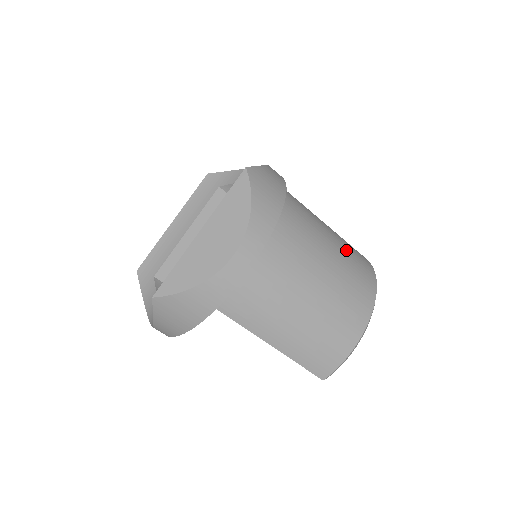
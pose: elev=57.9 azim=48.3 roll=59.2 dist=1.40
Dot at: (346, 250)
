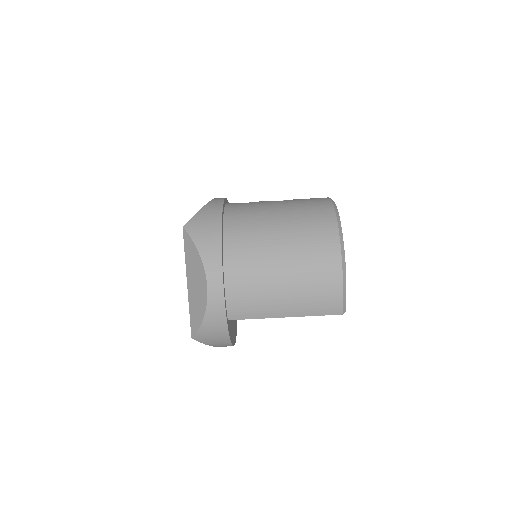
Dot at: (297, 215)
